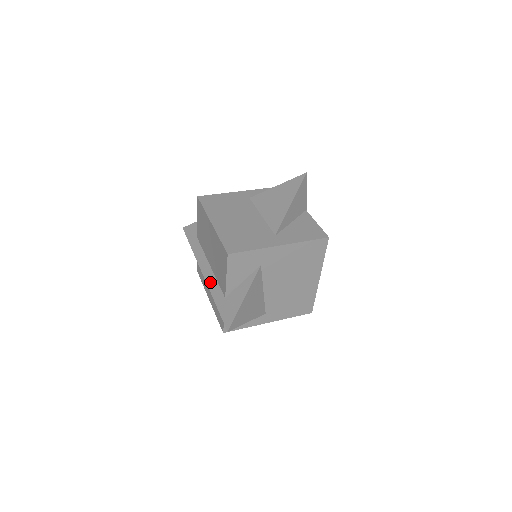
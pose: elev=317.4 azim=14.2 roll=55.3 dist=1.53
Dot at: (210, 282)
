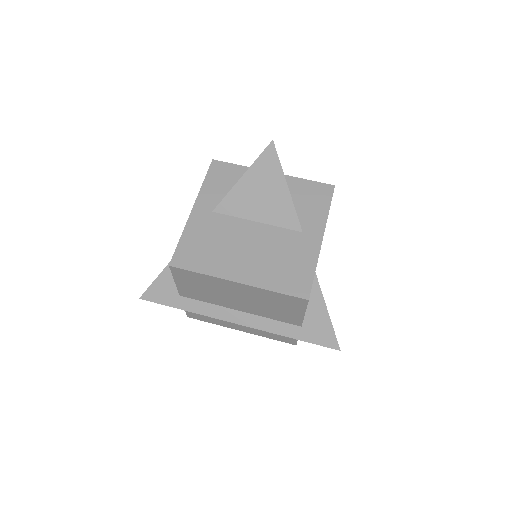
Dot at: (261, 326)
